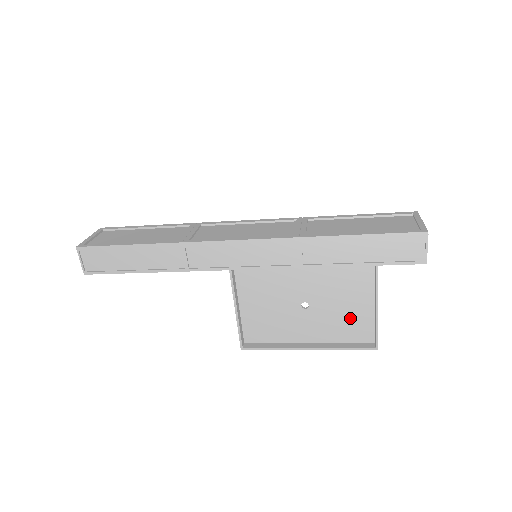
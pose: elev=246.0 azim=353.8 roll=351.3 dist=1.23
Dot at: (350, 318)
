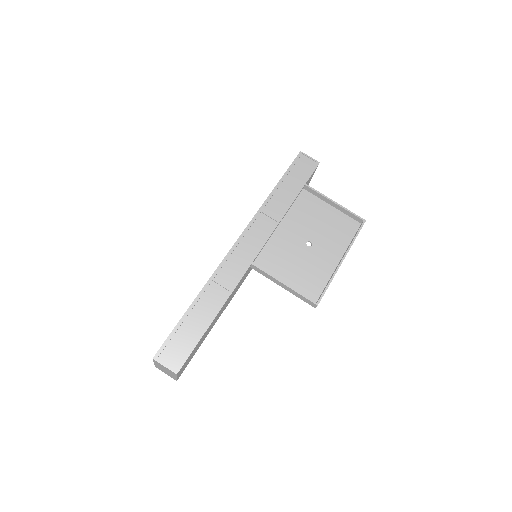
Dot at: (334, 225)
